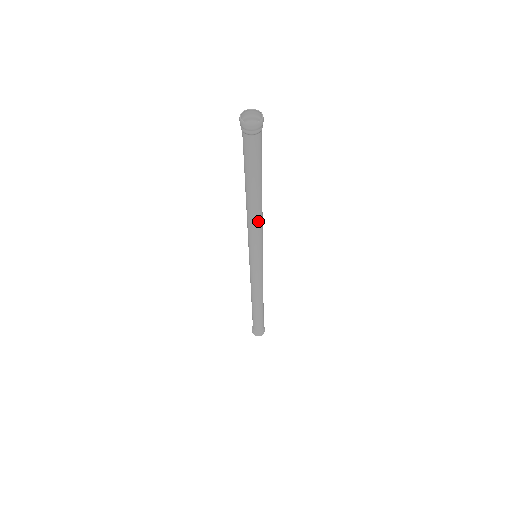
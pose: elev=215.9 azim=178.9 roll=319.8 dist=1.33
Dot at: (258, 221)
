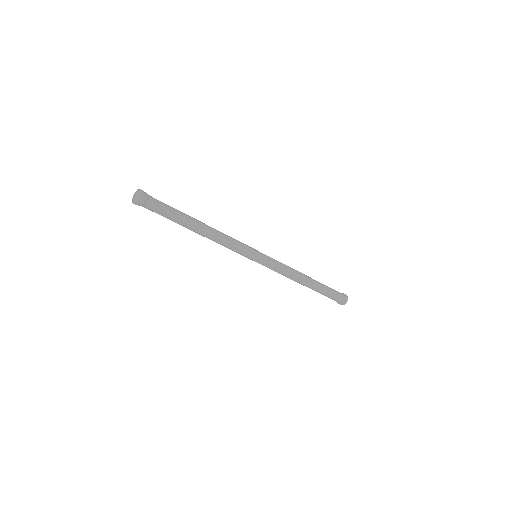
Dot at: (219, 237)
